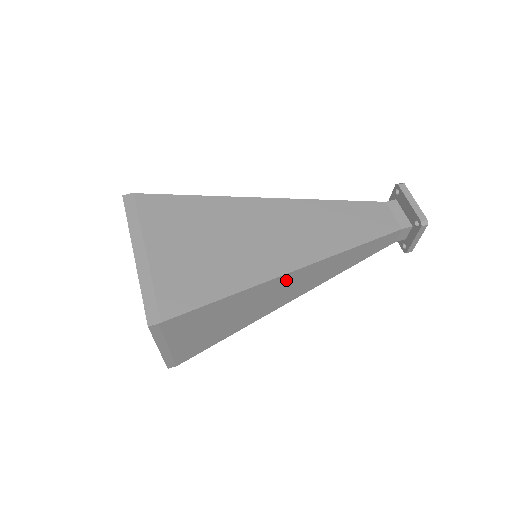
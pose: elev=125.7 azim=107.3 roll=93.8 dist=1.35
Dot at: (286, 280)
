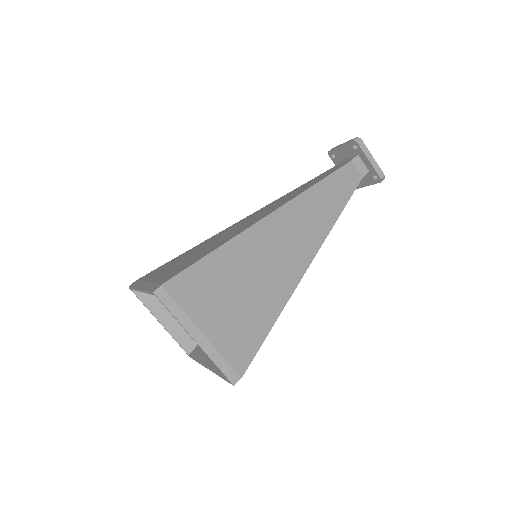
Dot at: (273, 227)
